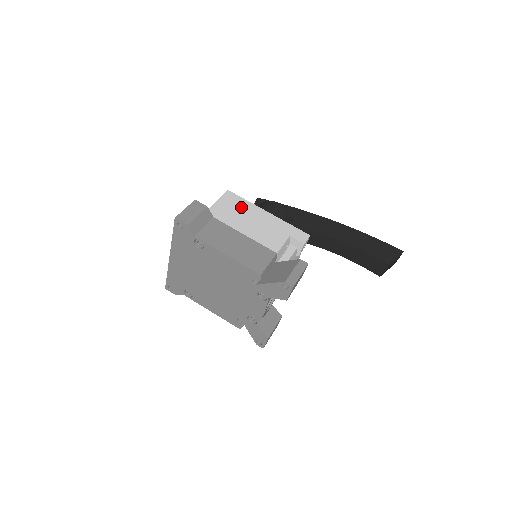
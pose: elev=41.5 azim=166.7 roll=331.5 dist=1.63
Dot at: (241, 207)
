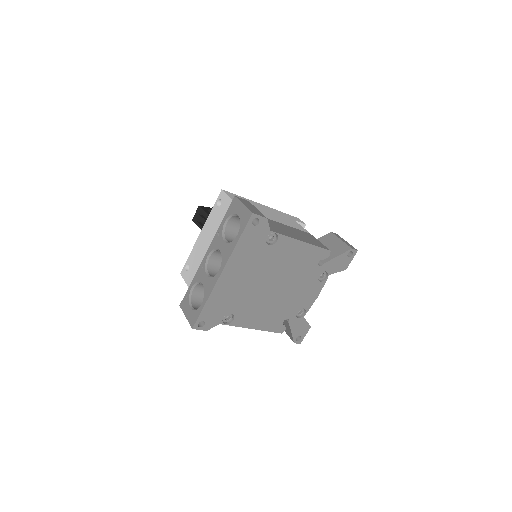
Dot at: occluded
